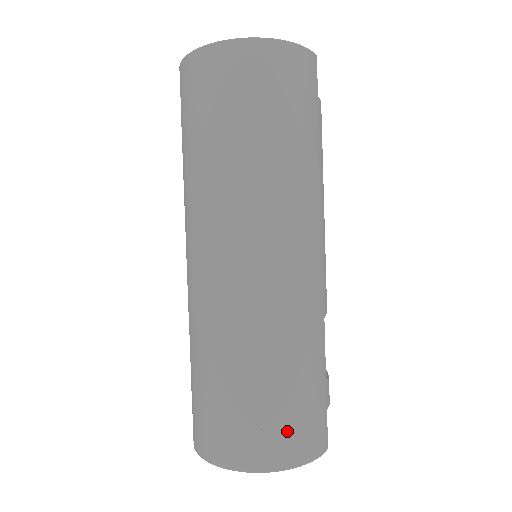
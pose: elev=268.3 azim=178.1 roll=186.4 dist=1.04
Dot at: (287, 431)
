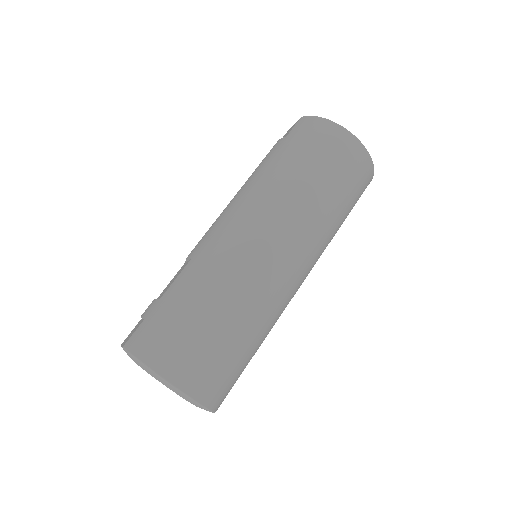
Dot at: (216, 375)
